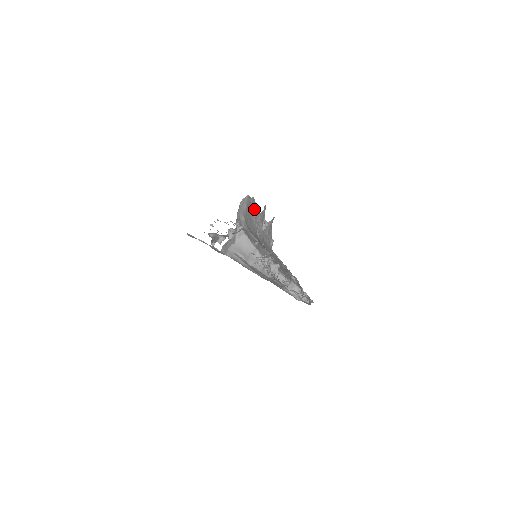
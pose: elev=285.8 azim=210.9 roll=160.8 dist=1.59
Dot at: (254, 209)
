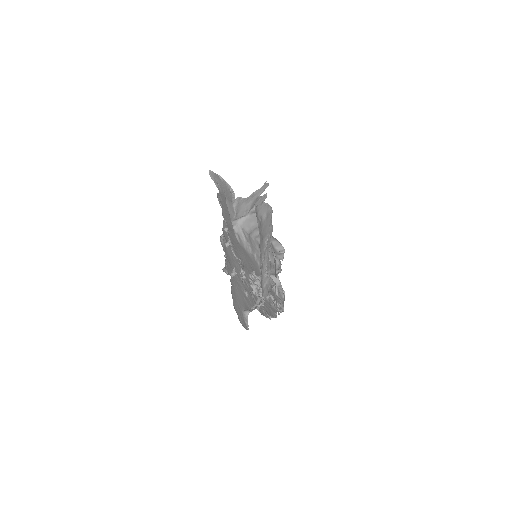
Dot at: (268, 240)
